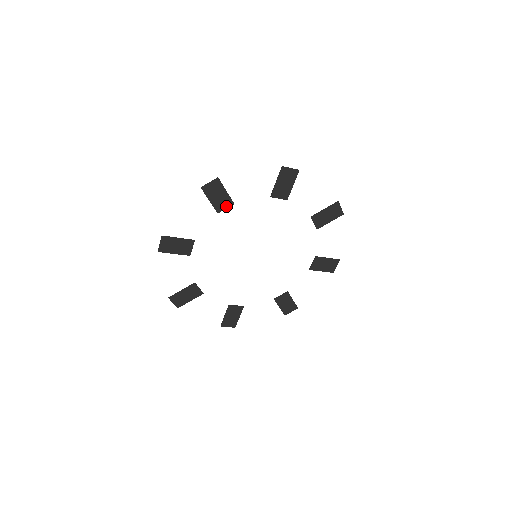
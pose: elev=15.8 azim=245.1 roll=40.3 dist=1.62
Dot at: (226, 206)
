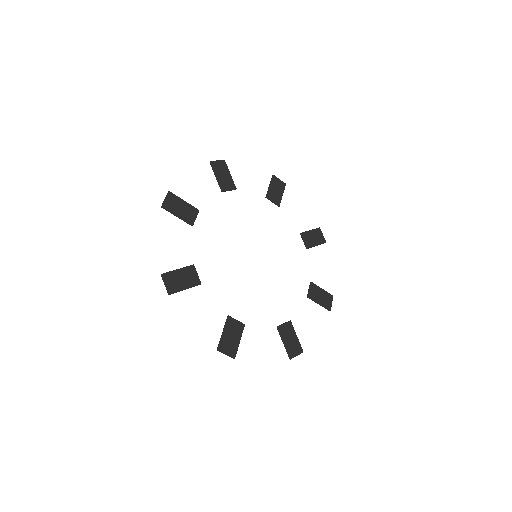
Dot at: (230, 188)
